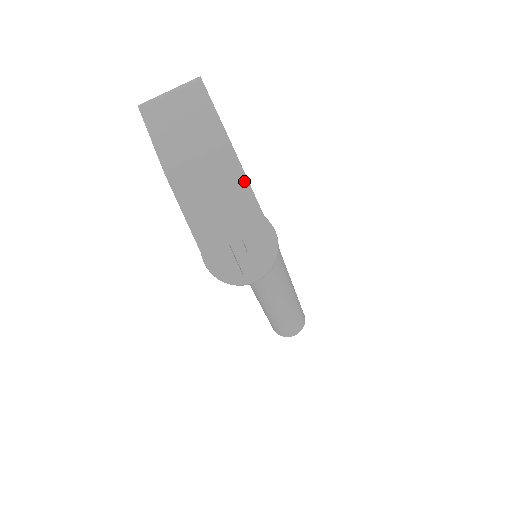
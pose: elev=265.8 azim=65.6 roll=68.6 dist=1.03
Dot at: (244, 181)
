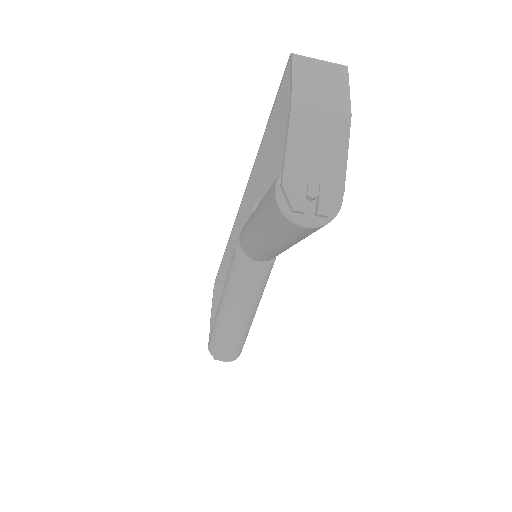
Dot at: (345, 147)
